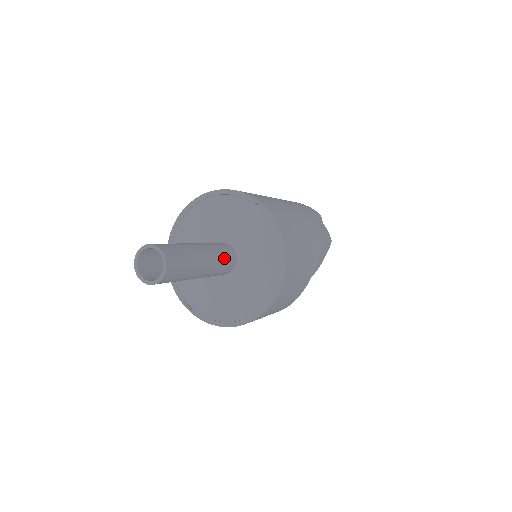
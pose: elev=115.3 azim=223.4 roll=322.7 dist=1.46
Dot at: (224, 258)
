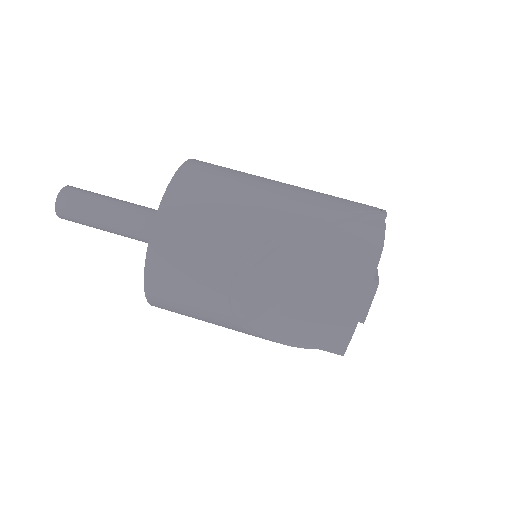
Dot at: (149, 219)
